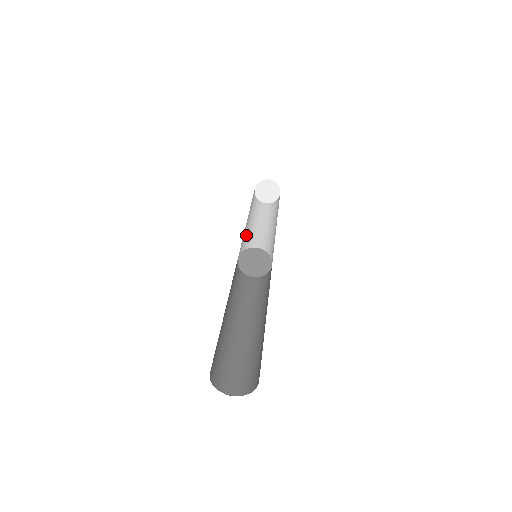
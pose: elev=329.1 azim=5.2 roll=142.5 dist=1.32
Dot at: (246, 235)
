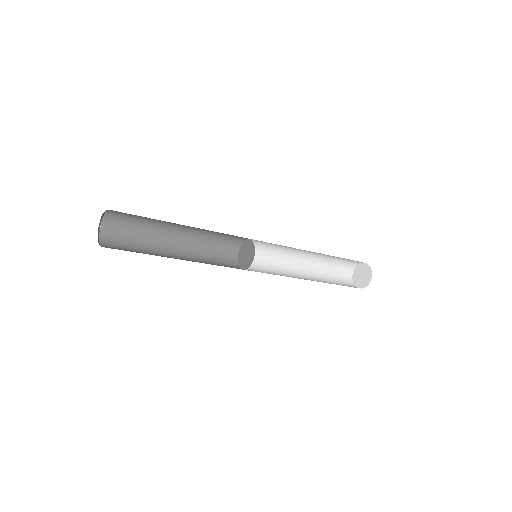
Dot at: (286, 261)
